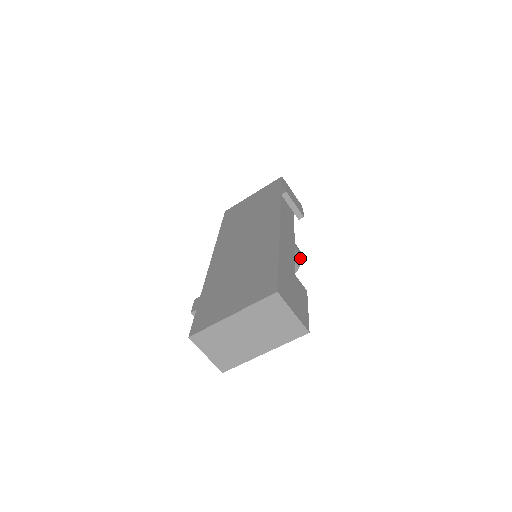
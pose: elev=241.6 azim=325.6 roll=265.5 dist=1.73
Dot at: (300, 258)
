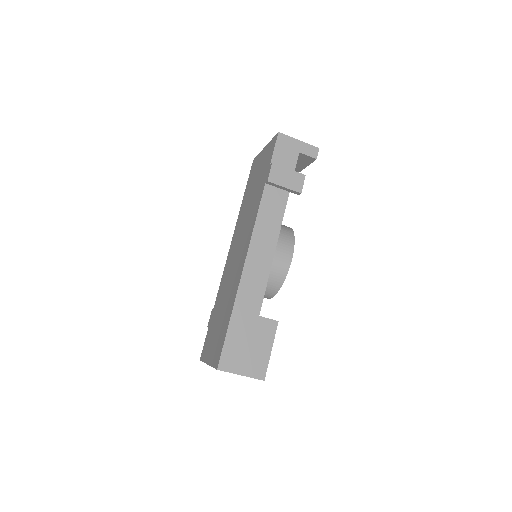
Dot at: (287, 265)
